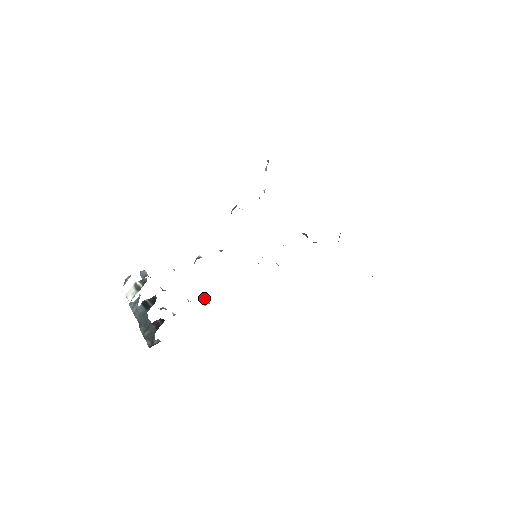
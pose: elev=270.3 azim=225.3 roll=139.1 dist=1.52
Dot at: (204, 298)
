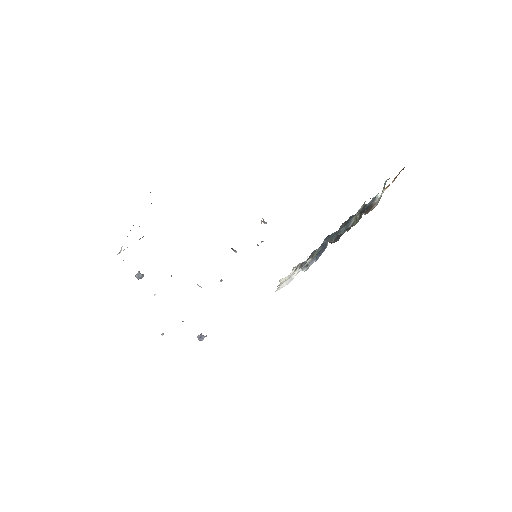
Dot at: occluded
